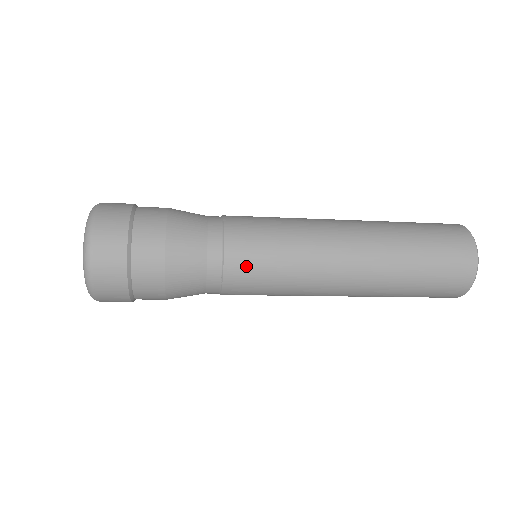
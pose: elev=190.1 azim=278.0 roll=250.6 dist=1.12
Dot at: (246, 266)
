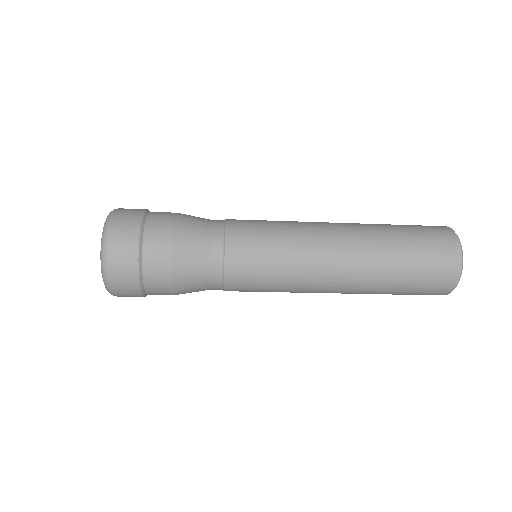
Dot at: (245, 226)
